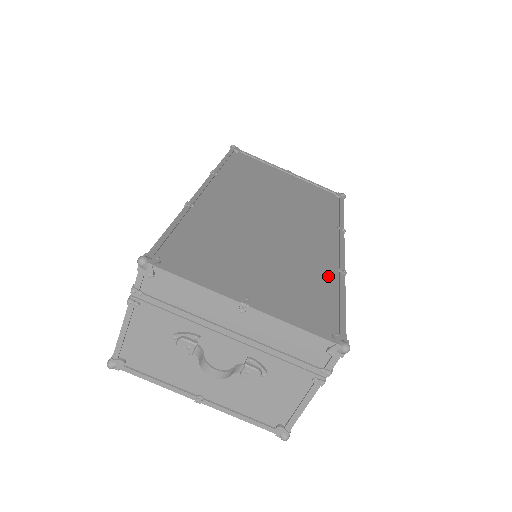
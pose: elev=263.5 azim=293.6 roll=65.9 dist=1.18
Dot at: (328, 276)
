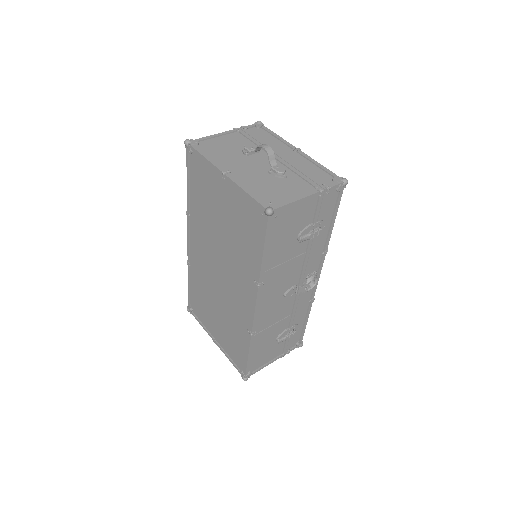
Dot at: occluded
